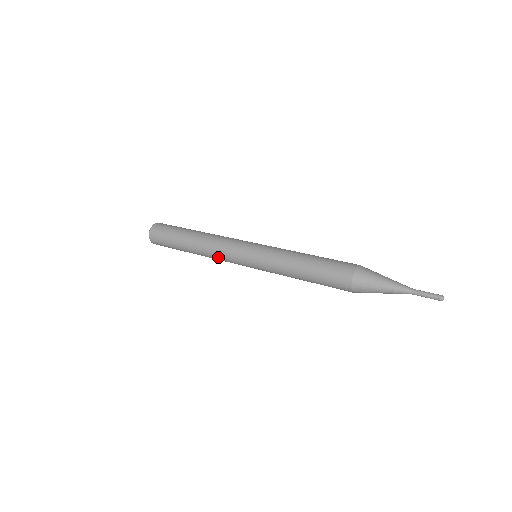
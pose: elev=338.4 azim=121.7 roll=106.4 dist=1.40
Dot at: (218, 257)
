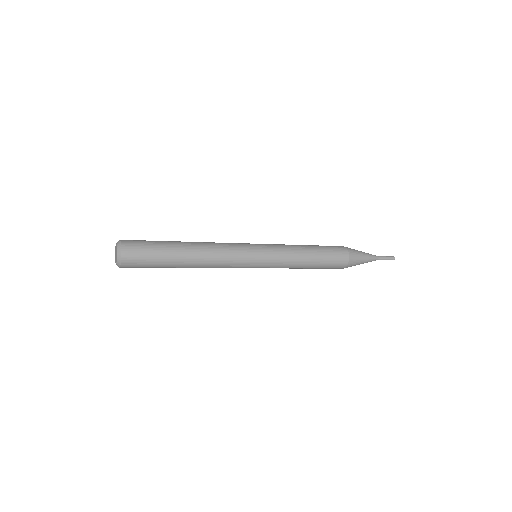
Dot at: (224, 251)
